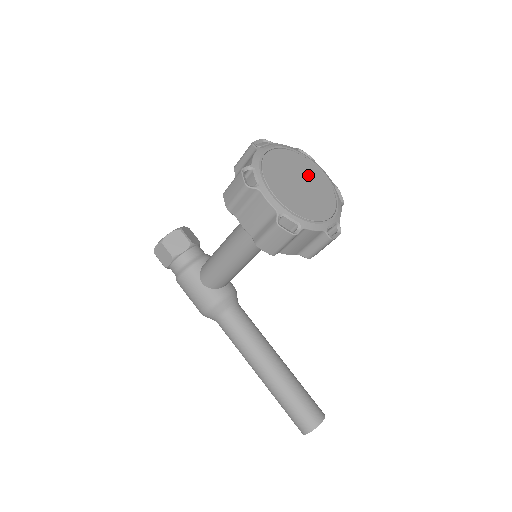
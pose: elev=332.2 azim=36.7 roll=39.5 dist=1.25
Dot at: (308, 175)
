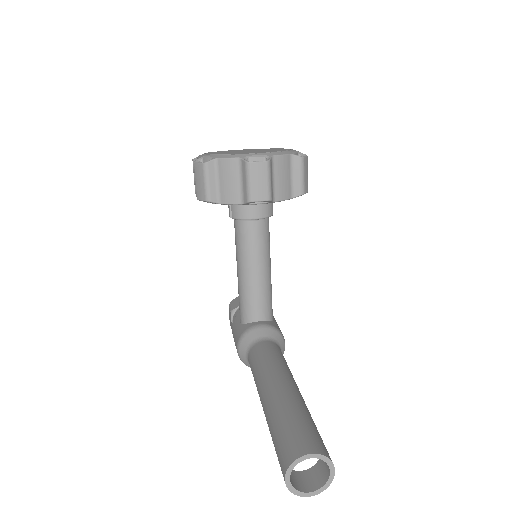
Dot at: occluded
